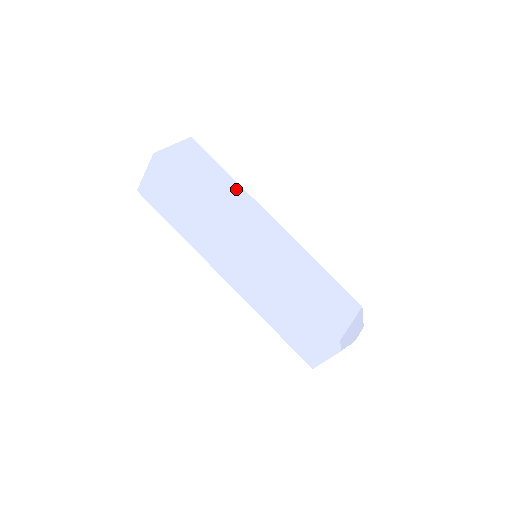
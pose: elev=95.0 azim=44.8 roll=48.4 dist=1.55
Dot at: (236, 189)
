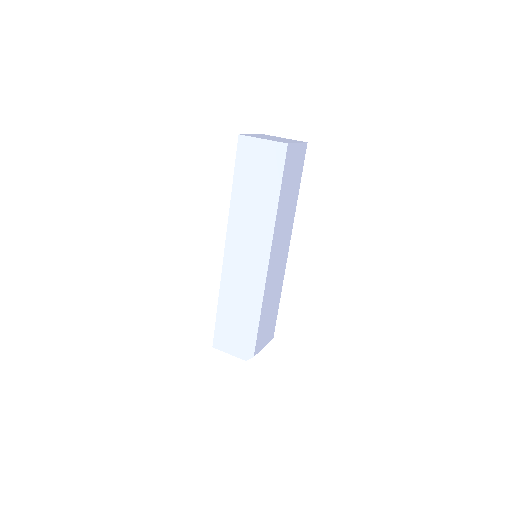
Dot at: (293, 208)
